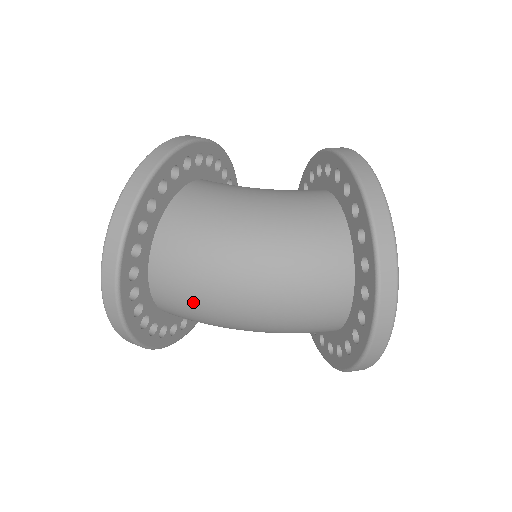
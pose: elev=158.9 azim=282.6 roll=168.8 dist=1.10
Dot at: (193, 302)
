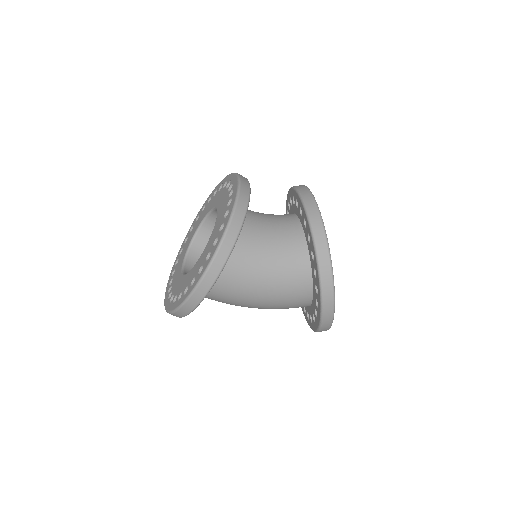
Dot at: occluded
